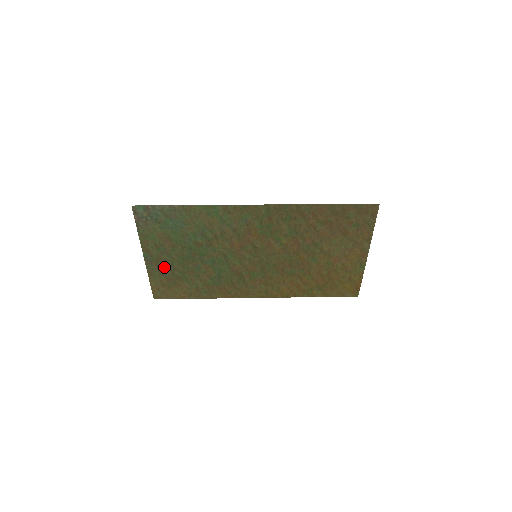
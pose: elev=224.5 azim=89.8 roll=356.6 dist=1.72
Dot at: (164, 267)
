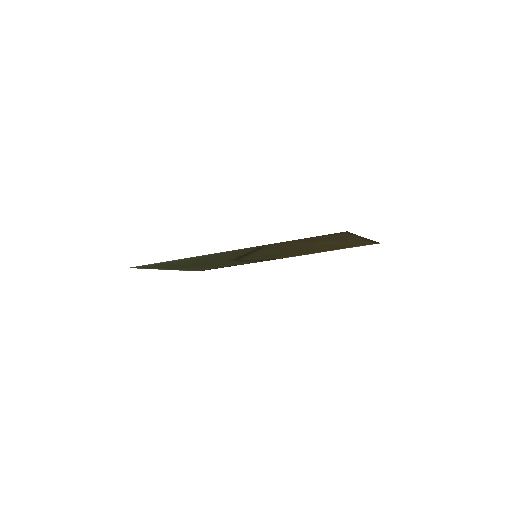
Dot at: (188, 268)
